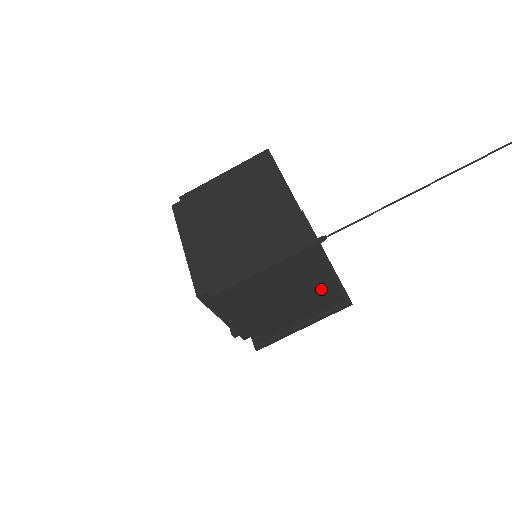
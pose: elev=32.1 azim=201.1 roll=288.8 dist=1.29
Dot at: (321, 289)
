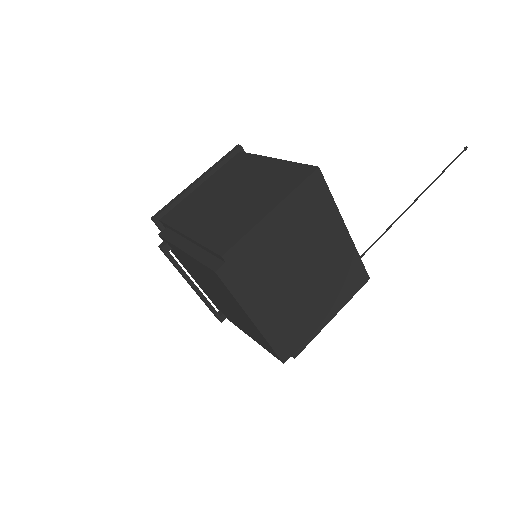
Dot at: occluded
